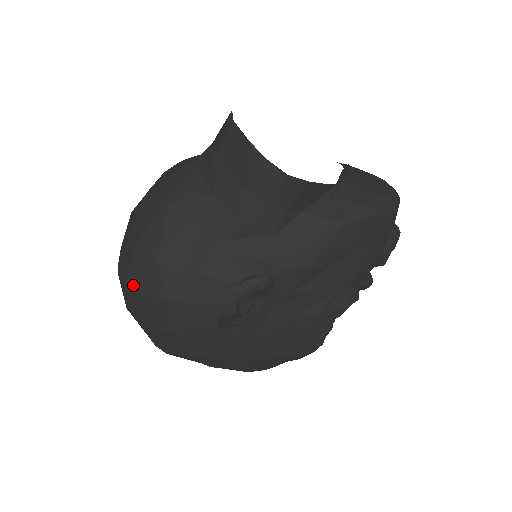
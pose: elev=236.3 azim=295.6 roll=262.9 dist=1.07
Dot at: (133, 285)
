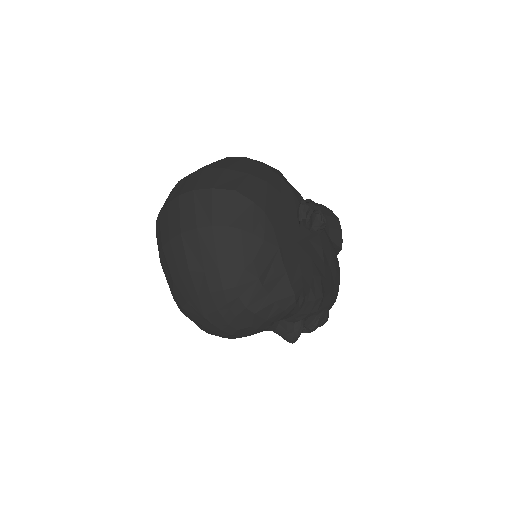
Dot at: occluded
